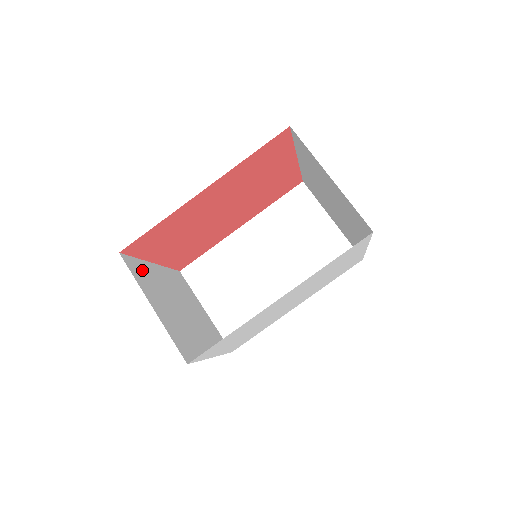
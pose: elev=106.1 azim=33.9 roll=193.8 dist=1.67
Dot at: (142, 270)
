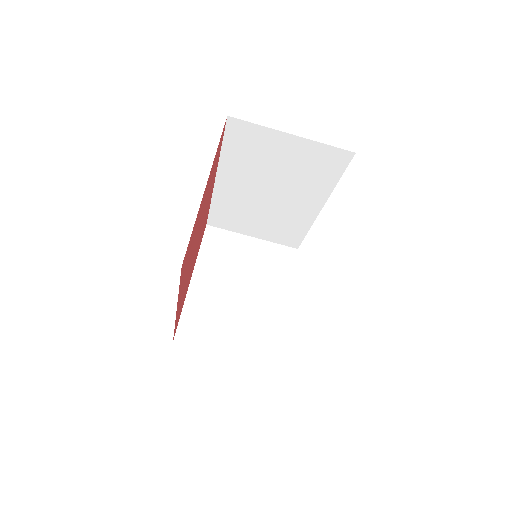
Dot at: (194, 319)
